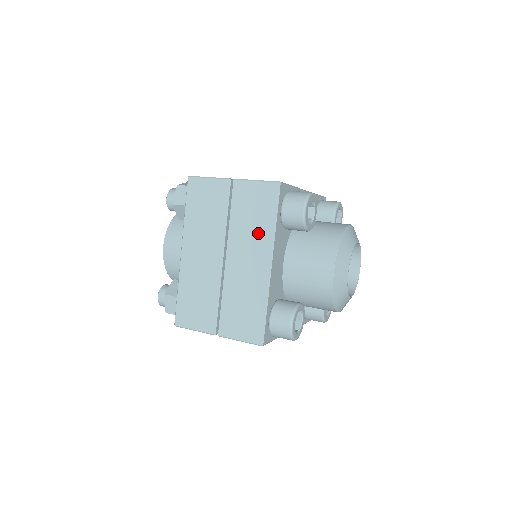
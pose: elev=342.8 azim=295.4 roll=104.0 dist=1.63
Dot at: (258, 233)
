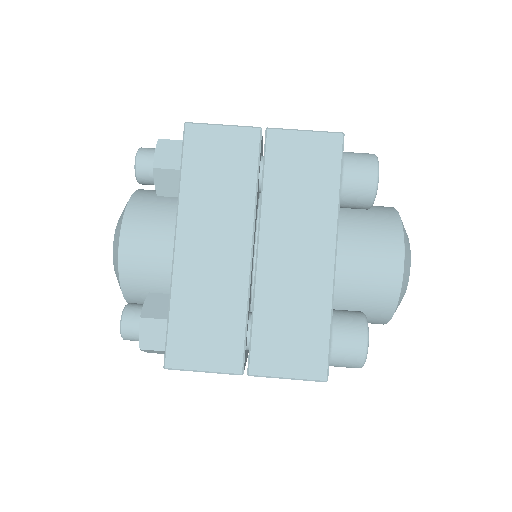
Dot at: occluded
